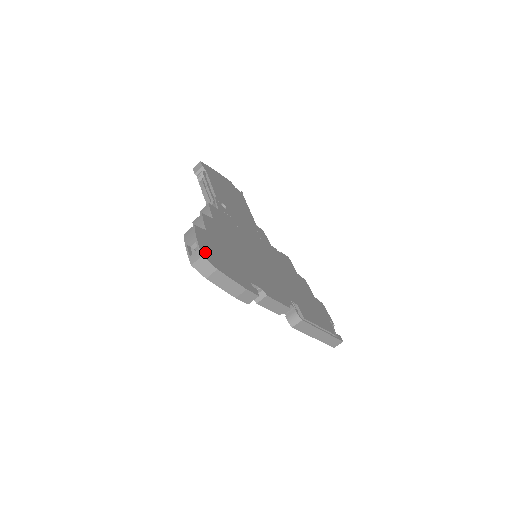
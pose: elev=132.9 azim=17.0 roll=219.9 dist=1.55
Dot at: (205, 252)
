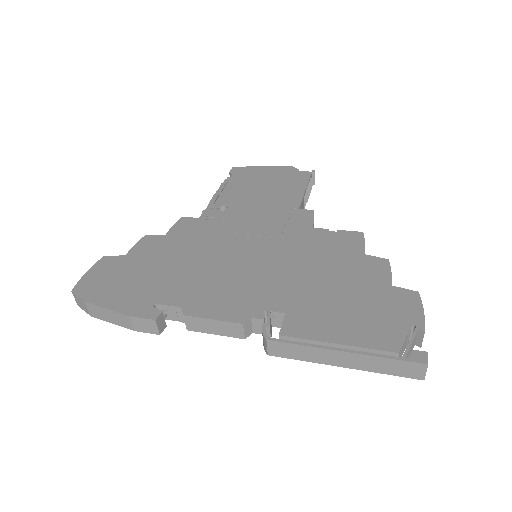
Dot at: (84, 285)
